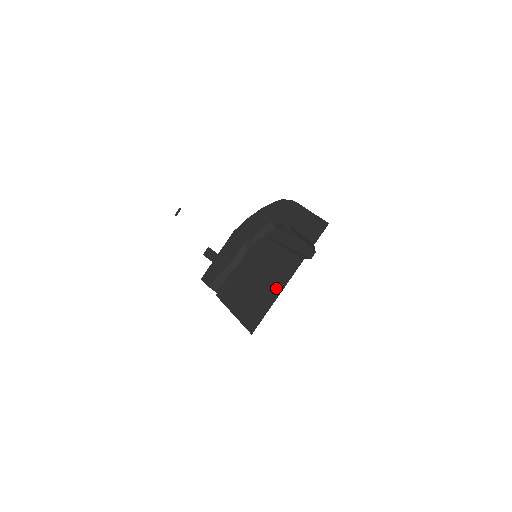
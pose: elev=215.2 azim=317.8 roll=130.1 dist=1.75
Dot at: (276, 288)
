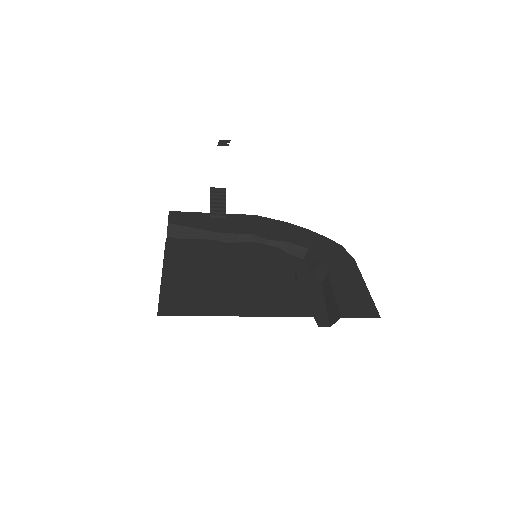
Dot at: (246, 306)
